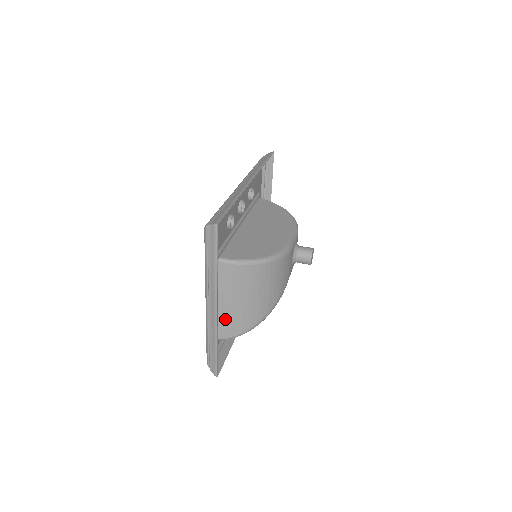
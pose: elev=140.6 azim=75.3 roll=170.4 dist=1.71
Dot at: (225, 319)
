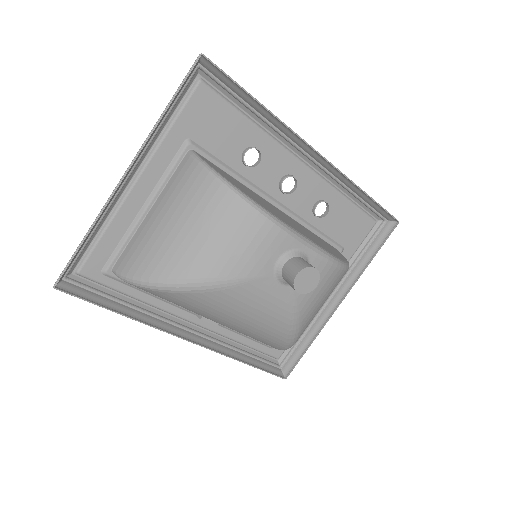
Dot at: (137, 240)
